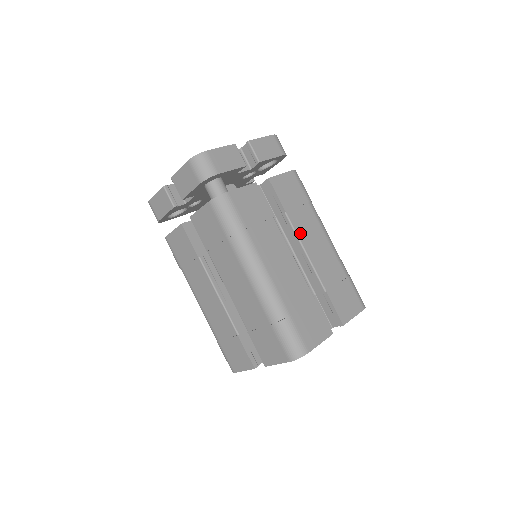
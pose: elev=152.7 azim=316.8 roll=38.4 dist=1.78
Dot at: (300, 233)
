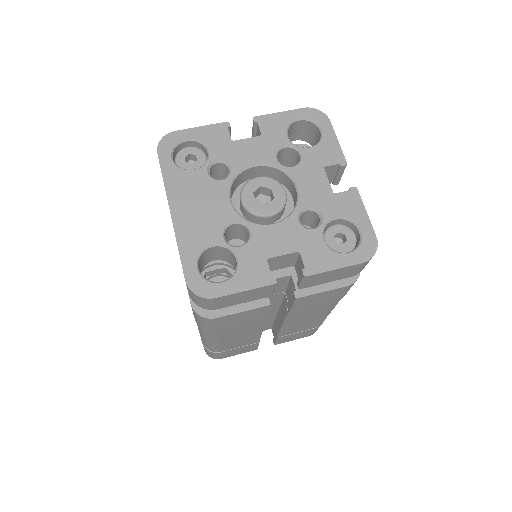
Dot at: occluded
